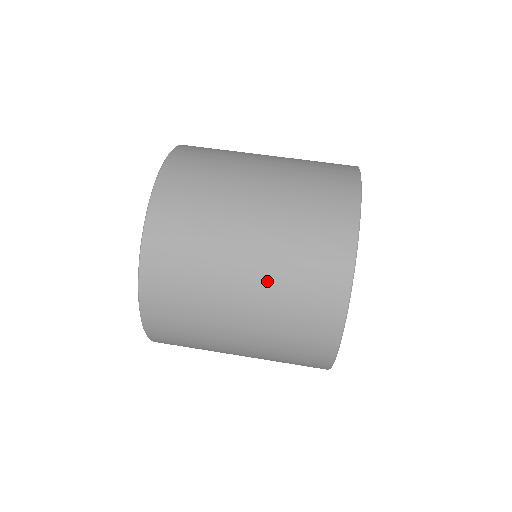
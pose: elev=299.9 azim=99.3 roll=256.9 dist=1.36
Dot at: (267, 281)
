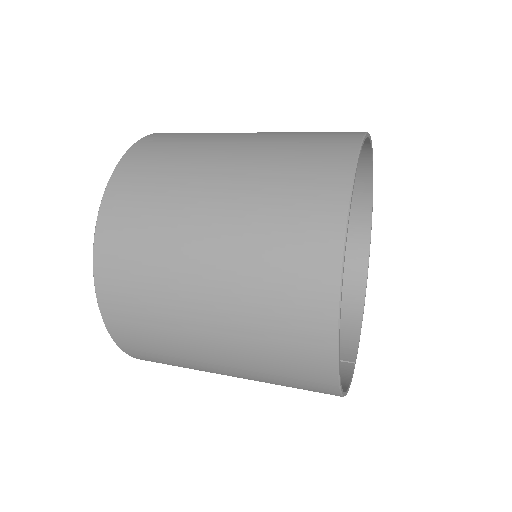
Dot at: (238, 226)
